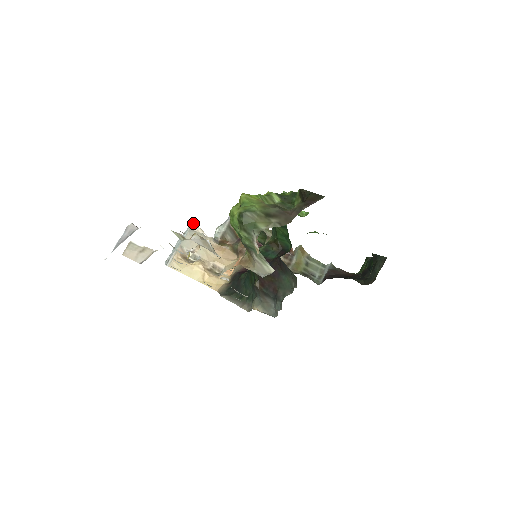
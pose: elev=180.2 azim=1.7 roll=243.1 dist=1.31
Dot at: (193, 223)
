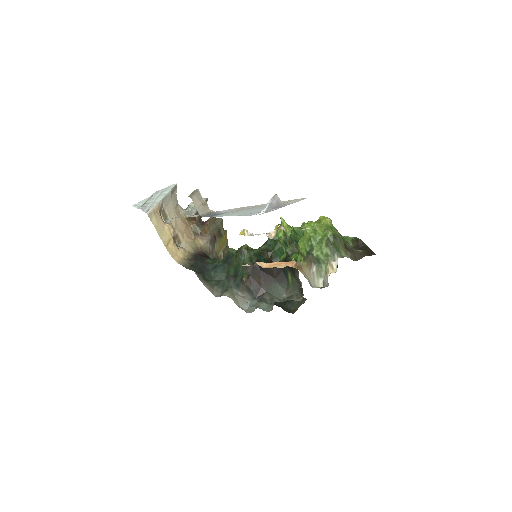
Dot at: (175, 185)
